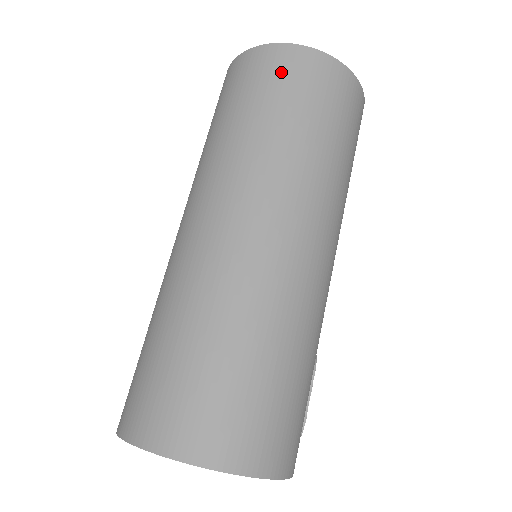
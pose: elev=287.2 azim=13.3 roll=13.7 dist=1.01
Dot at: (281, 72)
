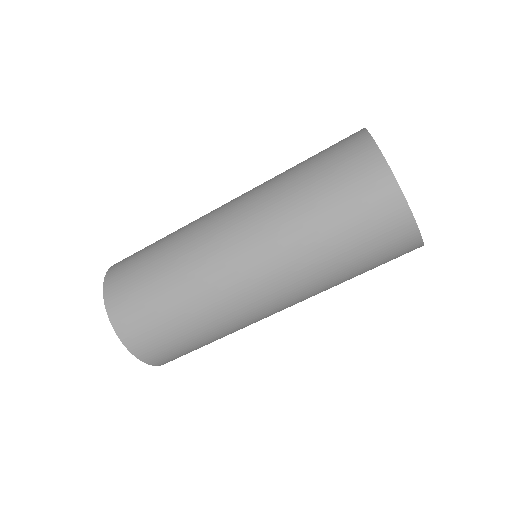
Dot at: (395, 256)
